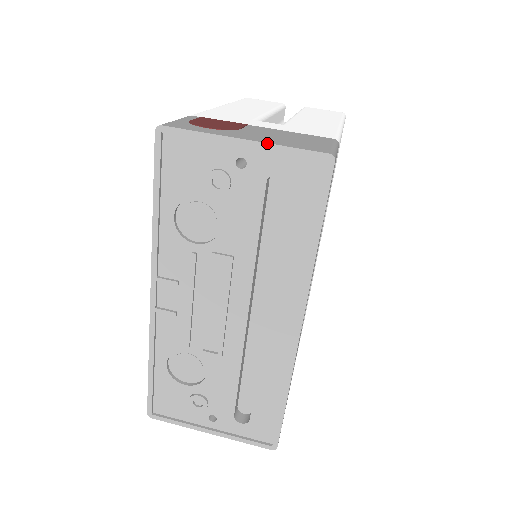
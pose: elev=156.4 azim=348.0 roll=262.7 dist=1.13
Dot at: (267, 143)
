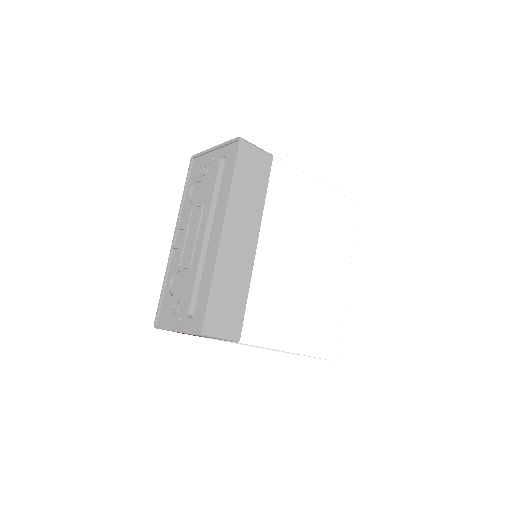
Dot at: (221, 144)
